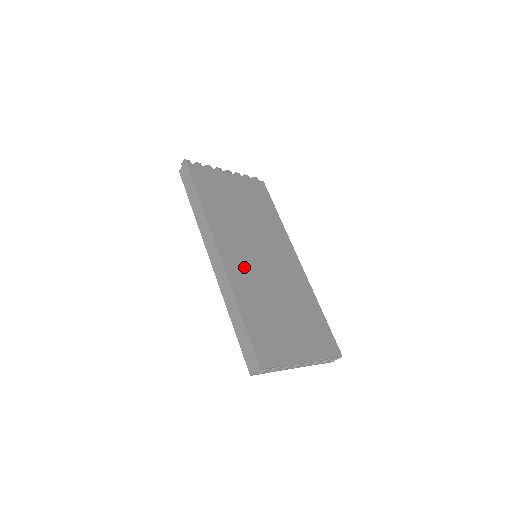
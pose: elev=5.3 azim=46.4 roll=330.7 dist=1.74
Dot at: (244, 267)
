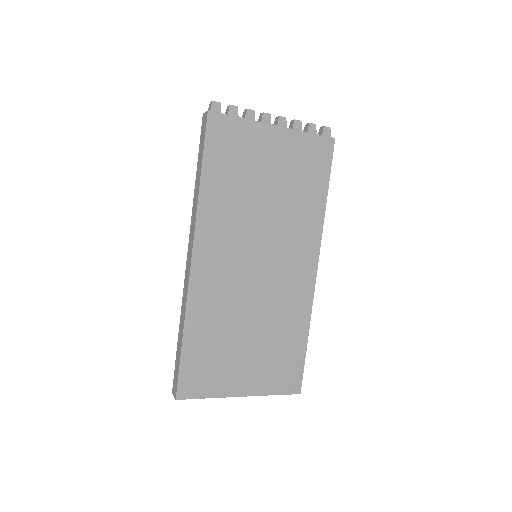
Dot at: (221, 279)
